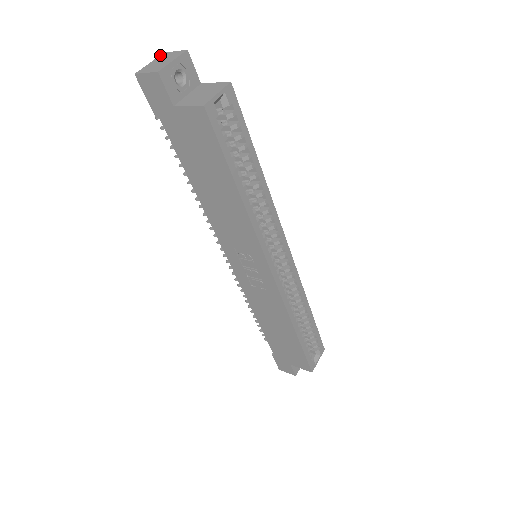
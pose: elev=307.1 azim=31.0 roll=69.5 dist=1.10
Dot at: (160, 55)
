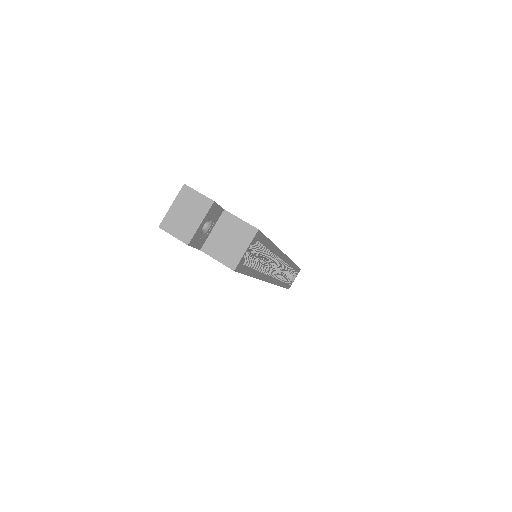
Dot at: (181, 190)
